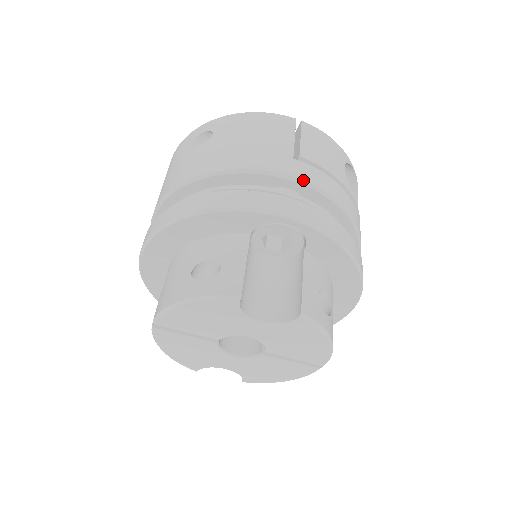
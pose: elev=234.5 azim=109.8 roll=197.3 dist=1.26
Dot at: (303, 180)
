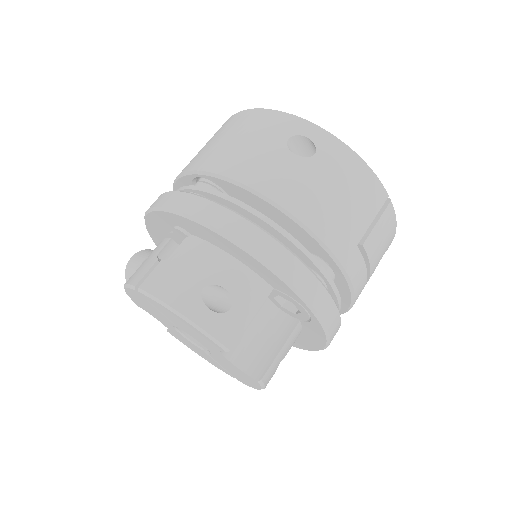
Dot at: (348, 274)
